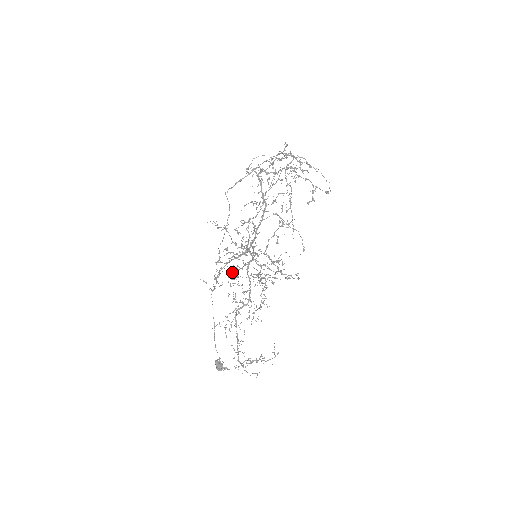
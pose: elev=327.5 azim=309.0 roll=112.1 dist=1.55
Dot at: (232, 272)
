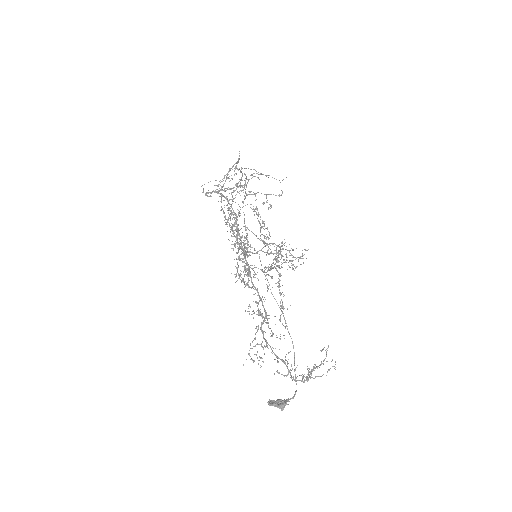
Dot at: (244, 276)
